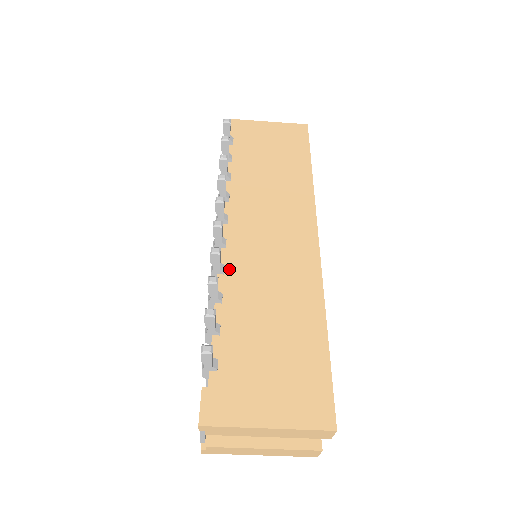
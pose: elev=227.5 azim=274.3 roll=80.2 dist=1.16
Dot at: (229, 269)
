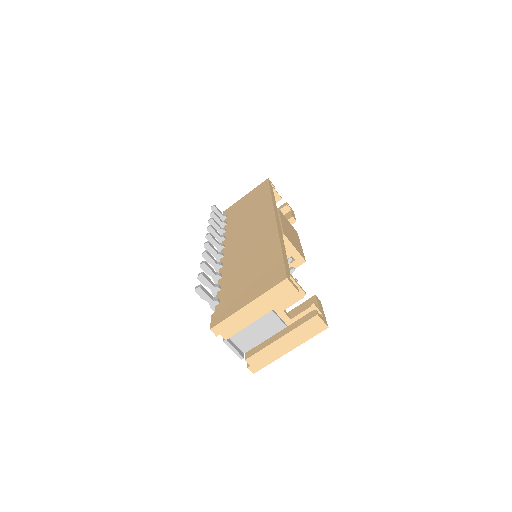
Dot at: (225, 263)
